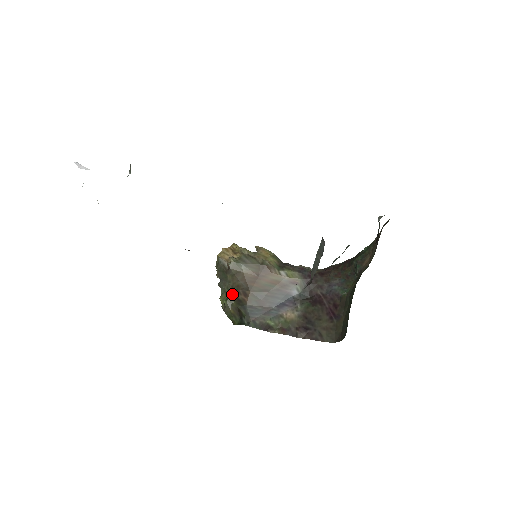
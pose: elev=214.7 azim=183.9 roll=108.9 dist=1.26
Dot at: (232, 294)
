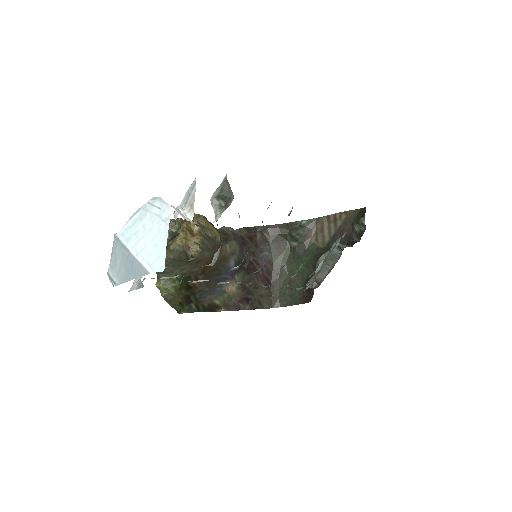
Dot at: (182, 282)
